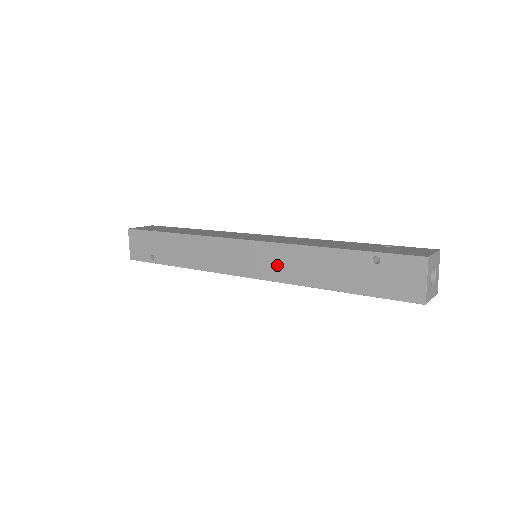
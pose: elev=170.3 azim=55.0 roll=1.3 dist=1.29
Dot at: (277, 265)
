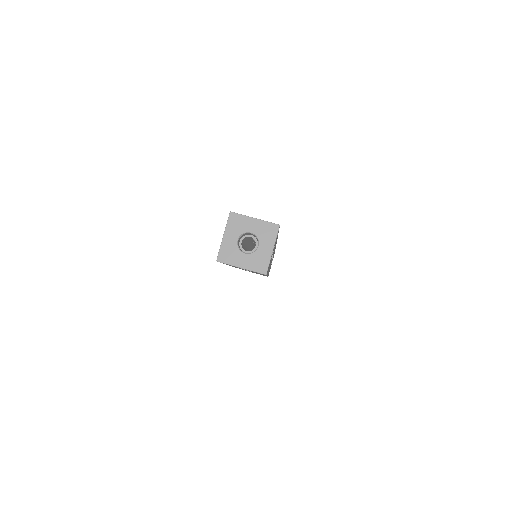
Dot at: occluded
